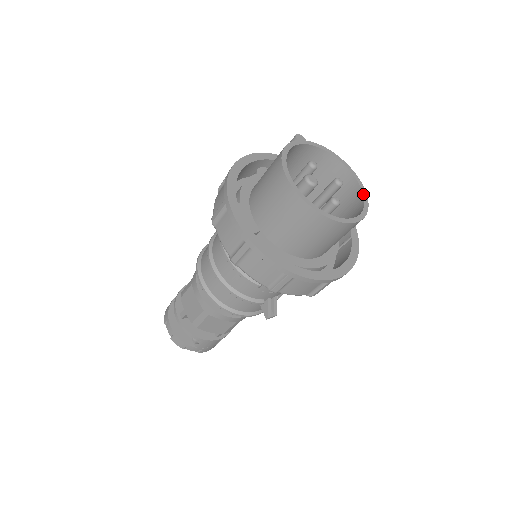
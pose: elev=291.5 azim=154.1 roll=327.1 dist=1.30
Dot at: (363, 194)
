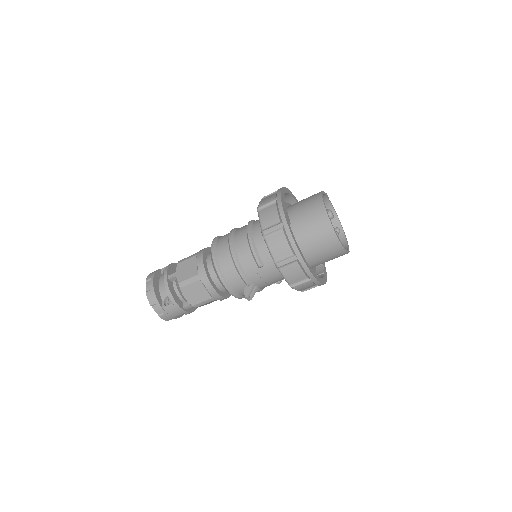
Dot at: (348, 245)
